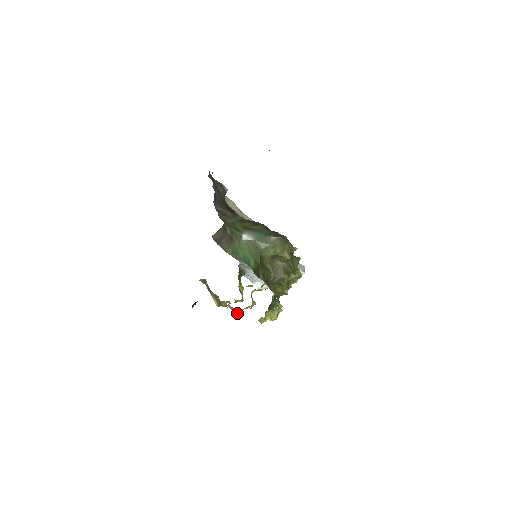
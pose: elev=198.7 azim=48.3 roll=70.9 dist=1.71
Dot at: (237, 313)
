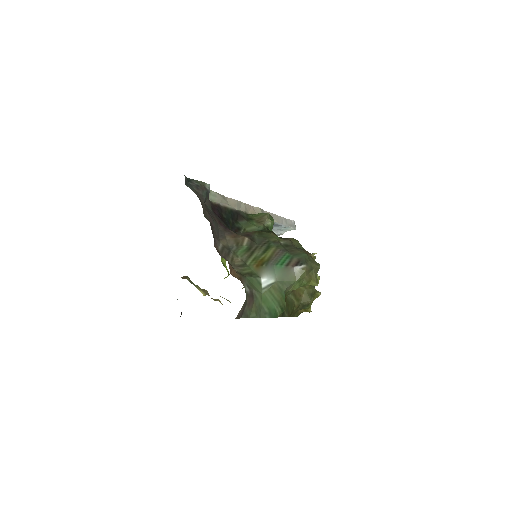
Dot at: occluded
